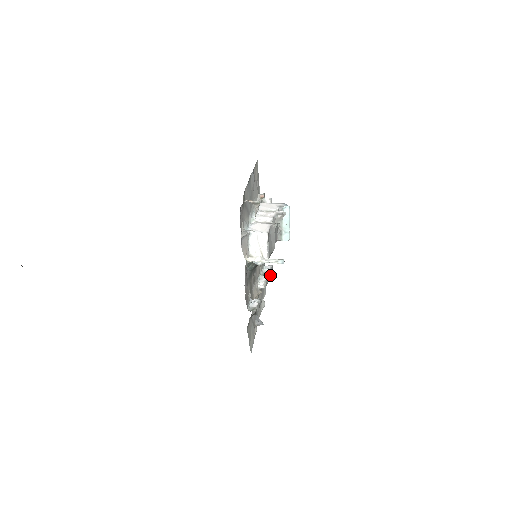
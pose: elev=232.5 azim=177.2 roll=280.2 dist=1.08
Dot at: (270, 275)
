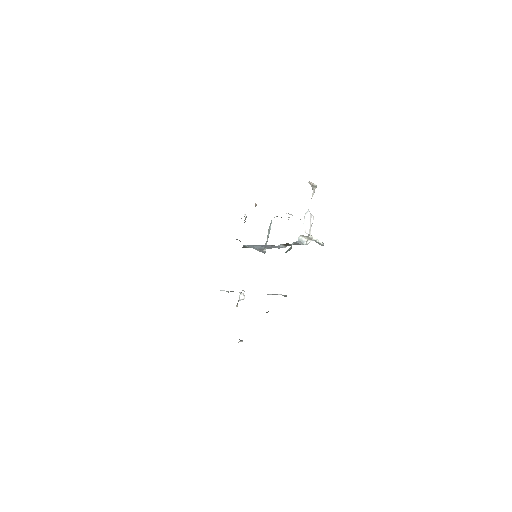
Dot at: occluded
